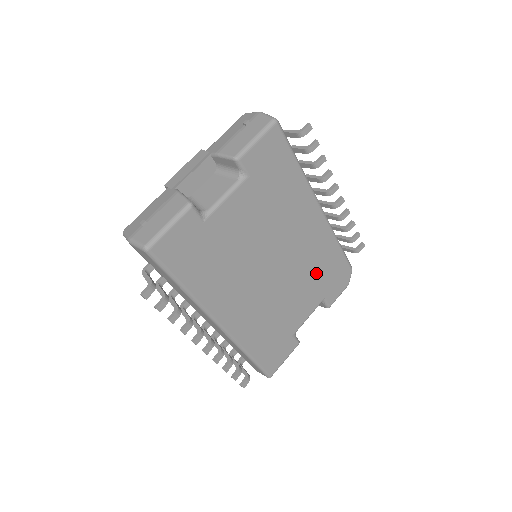
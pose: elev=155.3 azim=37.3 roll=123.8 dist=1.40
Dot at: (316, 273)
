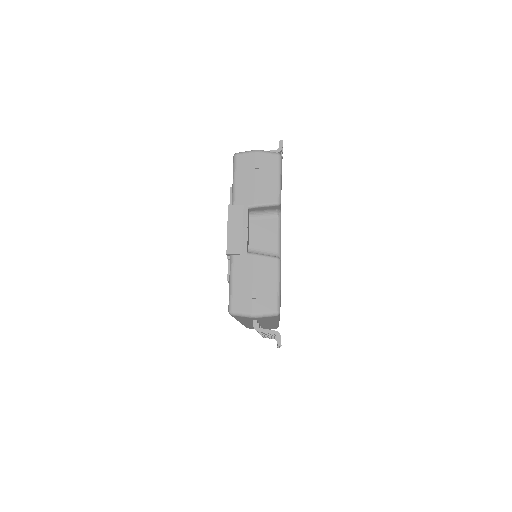
Dot at: occluded
